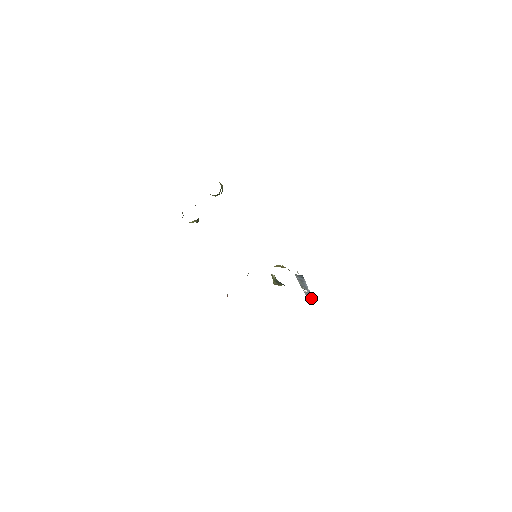
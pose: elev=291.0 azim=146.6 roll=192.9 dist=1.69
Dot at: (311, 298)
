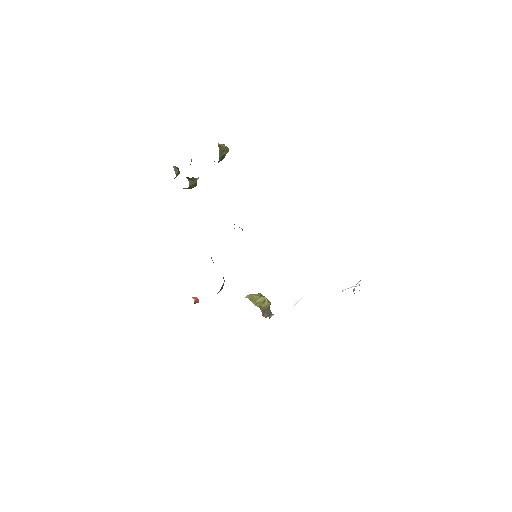
Dot at: occluded
